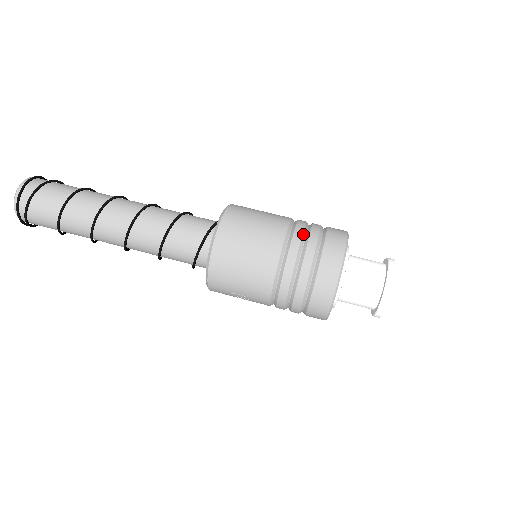
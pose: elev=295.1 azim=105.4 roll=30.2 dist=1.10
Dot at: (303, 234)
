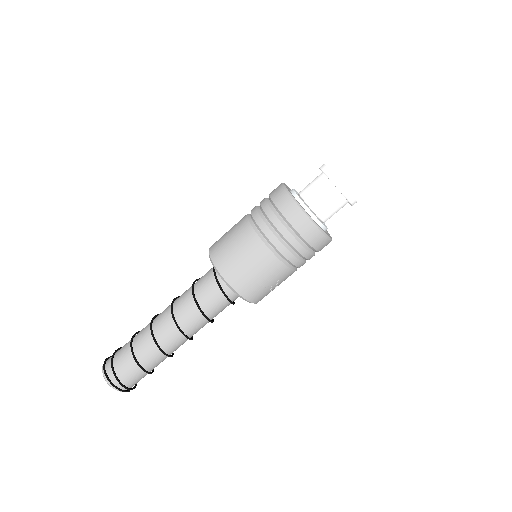
Dot at: (258, 212)
